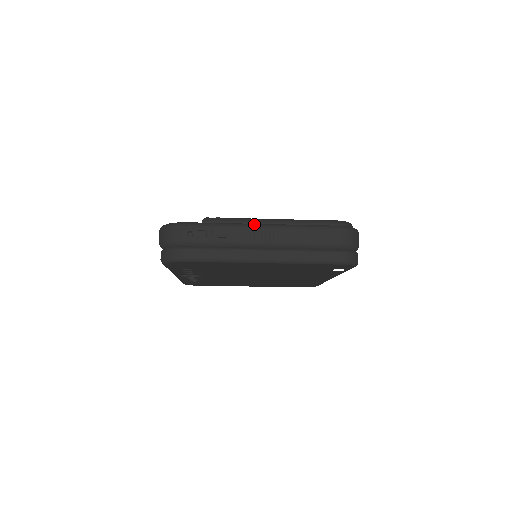
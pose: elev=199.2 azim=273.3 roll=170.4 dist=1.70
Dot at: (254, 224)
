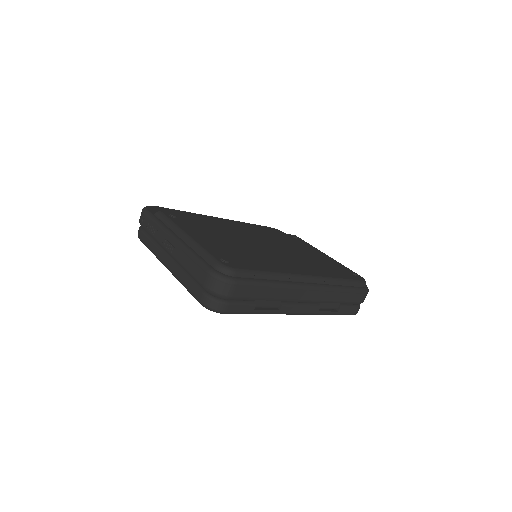
Dot at: (170, 232)
